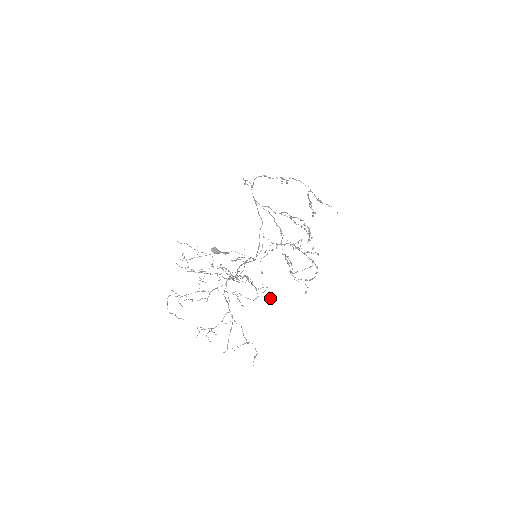
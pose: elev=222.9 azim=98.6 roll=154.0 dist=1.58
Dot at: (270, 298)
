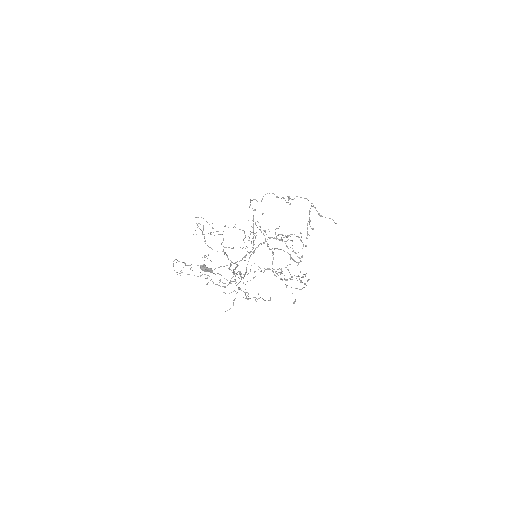
Dot at: (292, 245)
